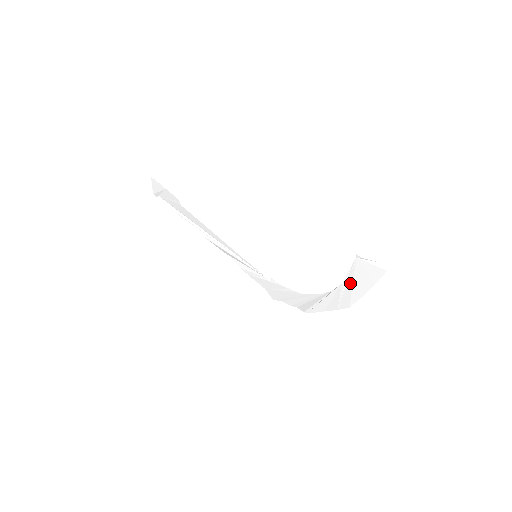
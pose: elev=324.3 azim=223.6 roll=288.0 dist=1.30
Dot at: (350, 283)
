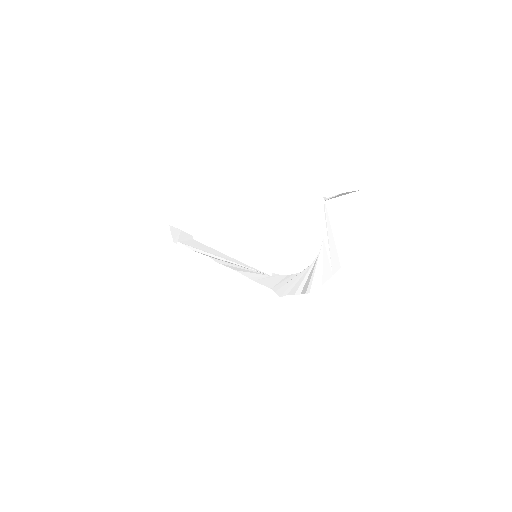
Dot at: (331, 235)
